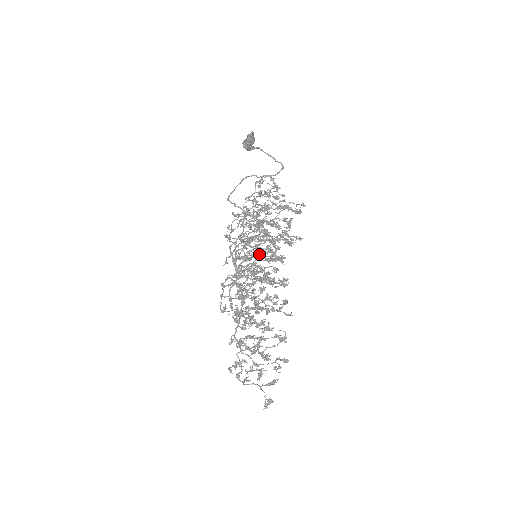
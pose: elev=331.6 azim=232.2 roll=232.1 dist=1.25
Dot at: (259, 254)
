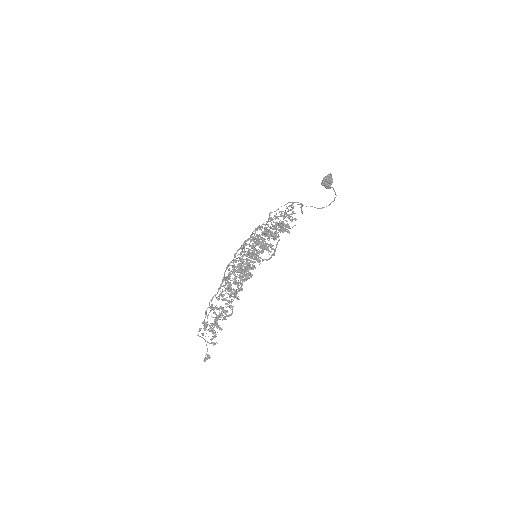
Dot at: (251, 253)
